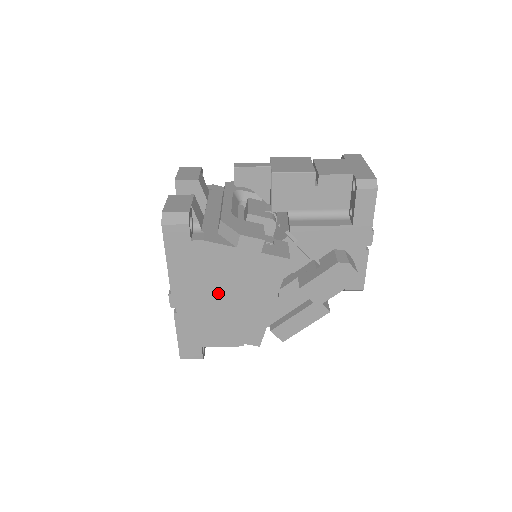
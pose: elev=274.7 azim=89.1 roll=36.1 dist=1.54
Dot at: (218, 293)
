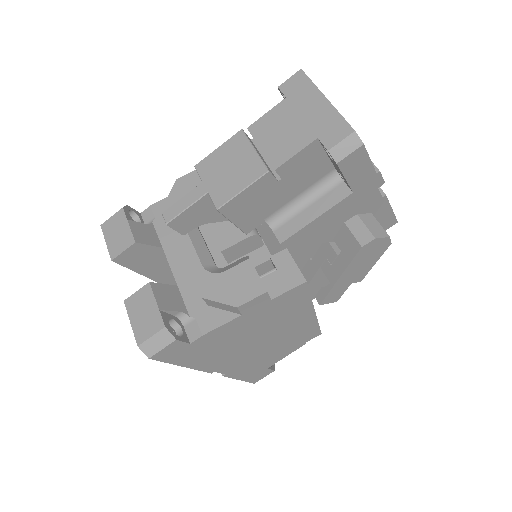
Dot at: (252, 343)
